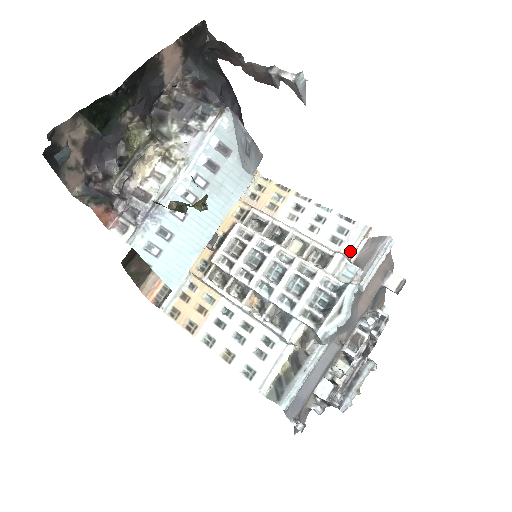
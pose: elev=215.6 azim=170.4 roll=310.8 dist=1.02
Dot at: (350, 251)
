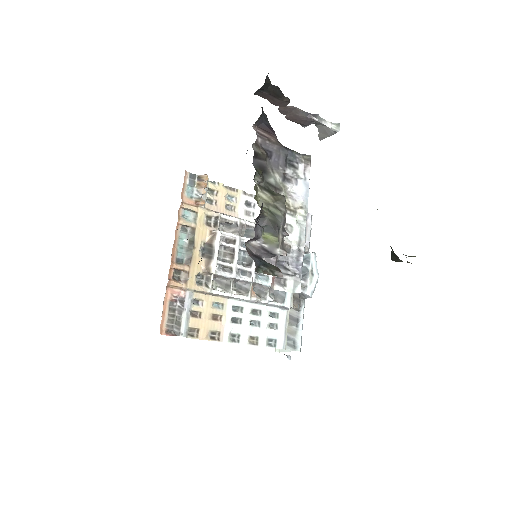
Dot at: occluded
